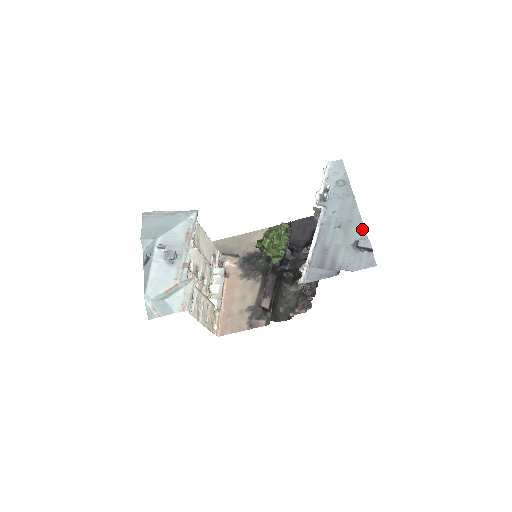
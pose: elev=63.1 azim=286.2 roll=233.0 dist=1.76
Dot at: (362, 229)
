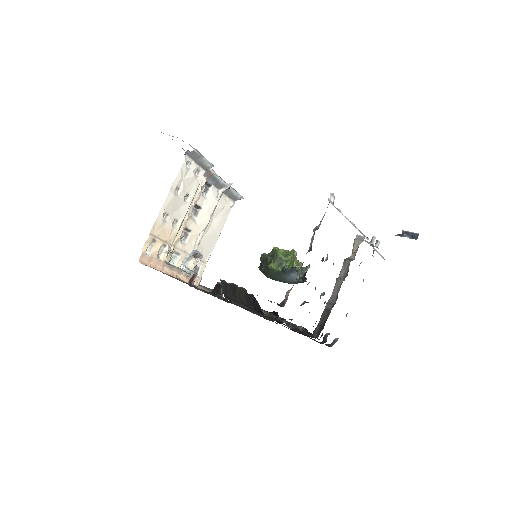
Dot at: occluded
